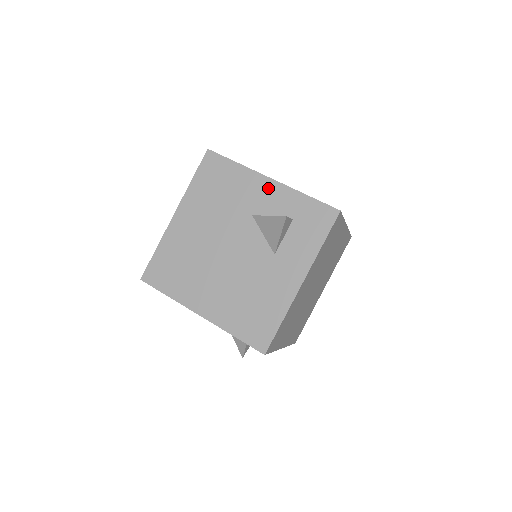
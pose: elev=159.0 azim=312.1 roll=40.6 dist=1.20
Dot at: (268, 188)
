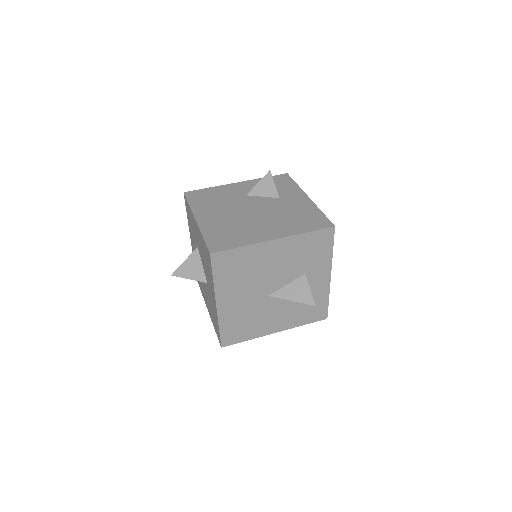
Dot at: (241, 185)
